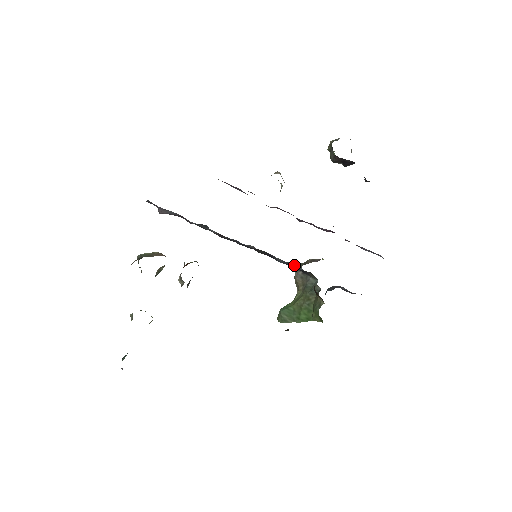
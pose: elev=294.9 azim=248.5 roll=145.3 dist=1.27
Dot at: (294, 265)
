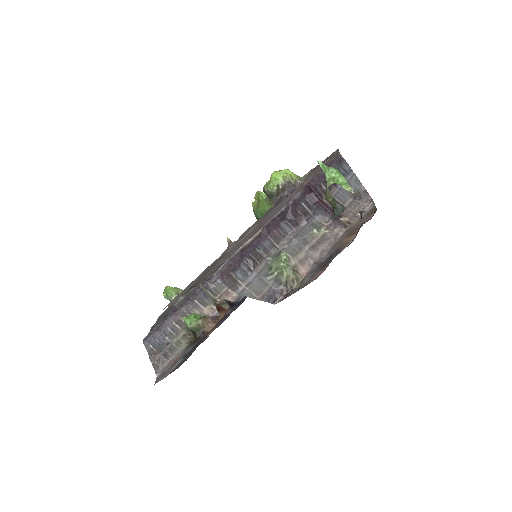
Dot at: occluded
